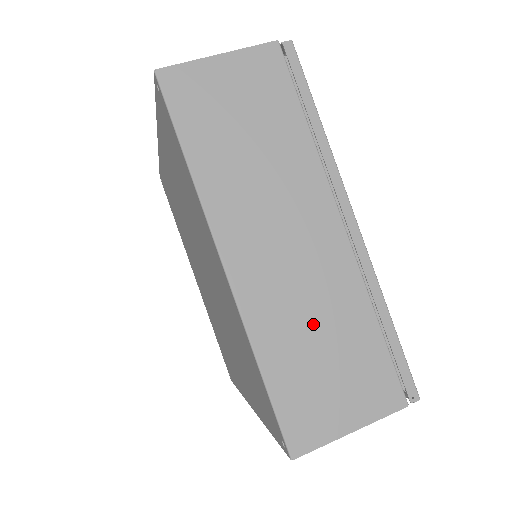
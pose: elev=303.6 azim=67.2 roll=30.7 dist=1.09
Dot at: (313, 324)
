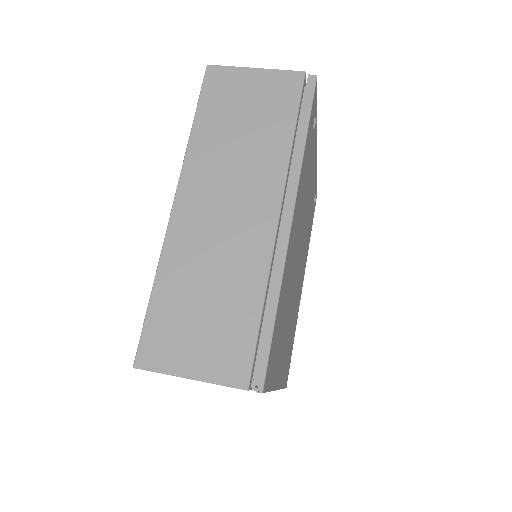
Dot at: (210, 278)
